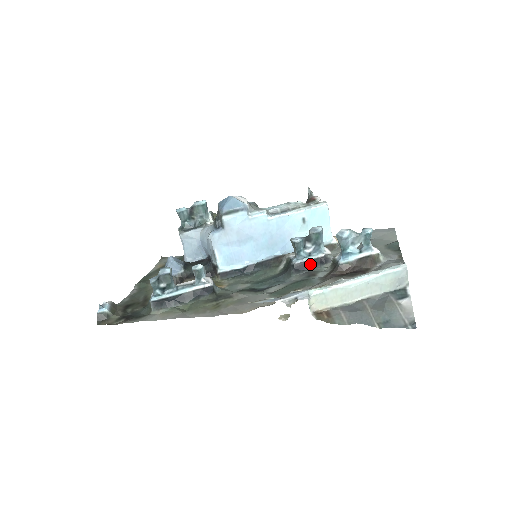
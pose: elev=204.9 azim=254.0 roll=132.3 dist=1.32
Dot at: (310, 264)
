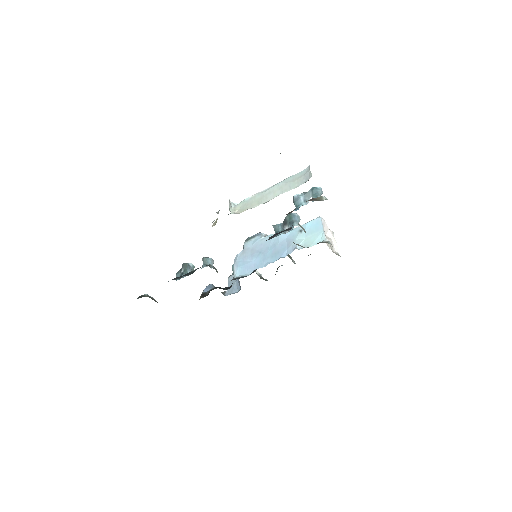
Dot at: occluded
